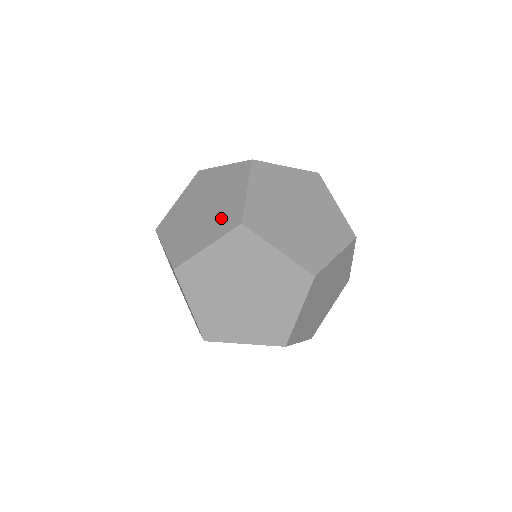
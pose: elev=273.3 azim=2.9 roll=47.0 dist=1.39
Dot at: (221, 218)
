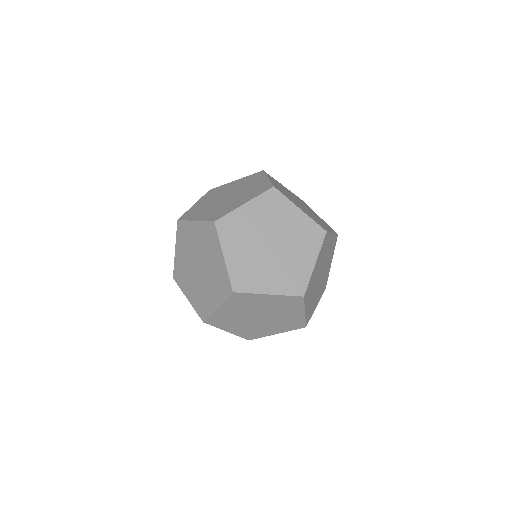
Dot at: (216, 282)
